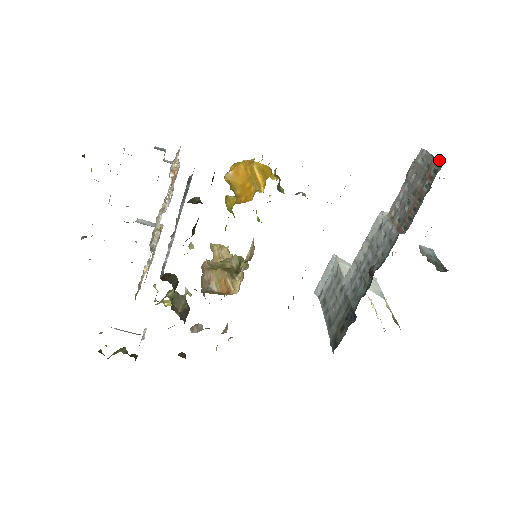
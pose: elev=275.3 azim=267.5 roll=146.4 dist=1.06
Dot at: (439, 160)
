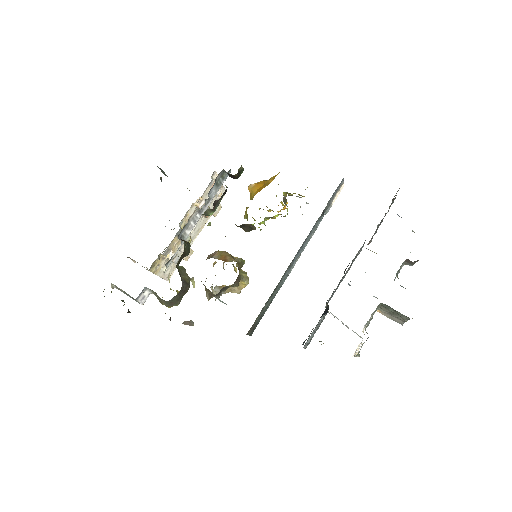
Dot at: occluded
